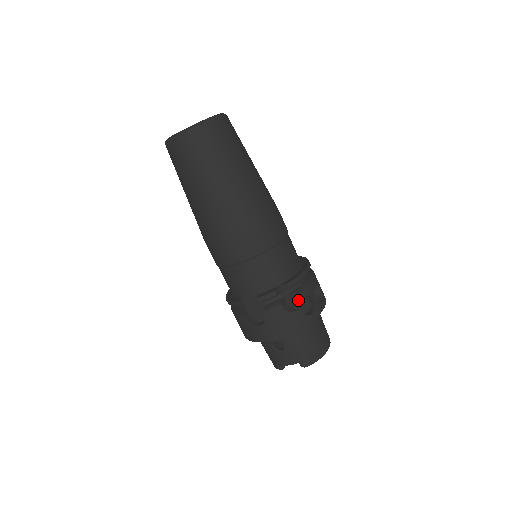
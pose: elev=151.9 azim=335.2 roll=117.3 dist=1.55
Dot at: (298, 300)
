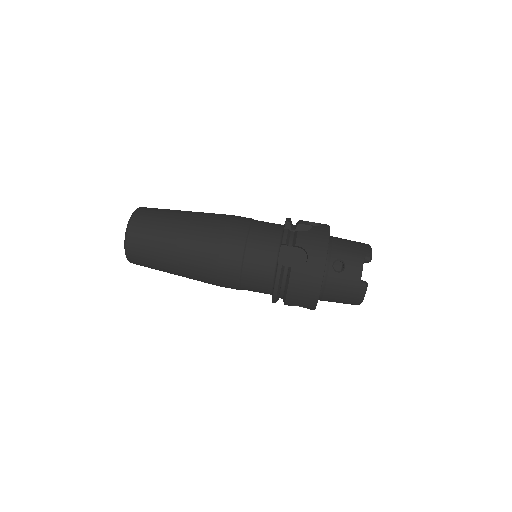
Dot at: (304, 224)
